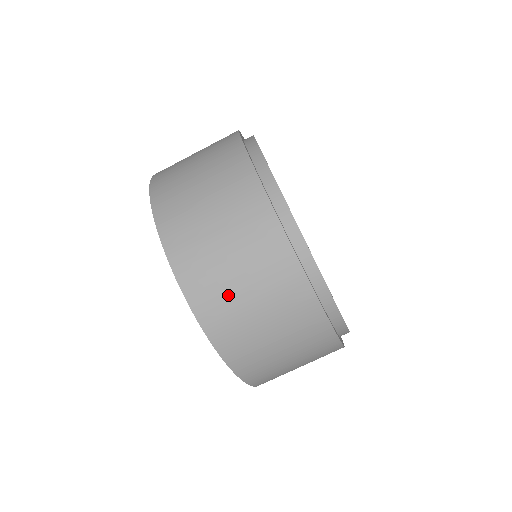
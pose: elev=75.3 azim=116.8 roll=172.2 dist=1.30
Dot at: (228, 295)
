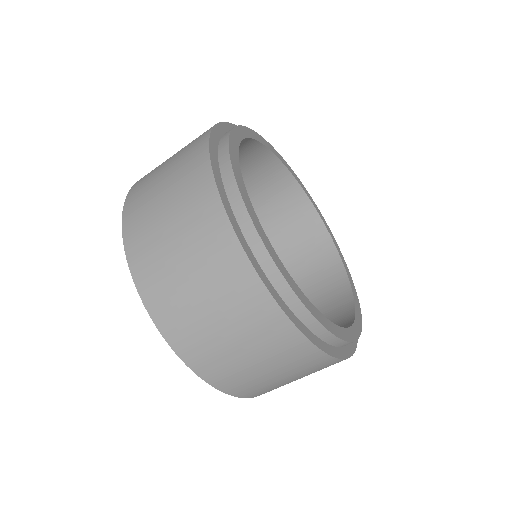
Dot at: occluded
